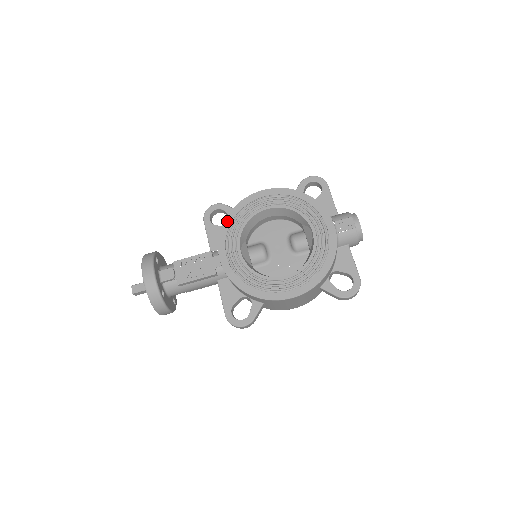
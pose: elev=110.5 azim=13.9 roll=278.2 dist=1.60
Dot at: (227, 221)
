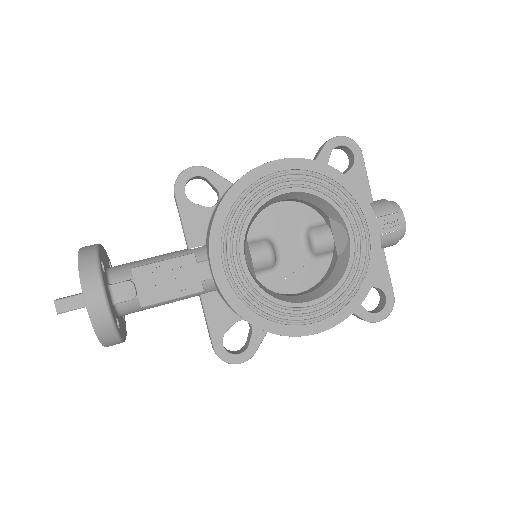
Dot at: (223, 208)
